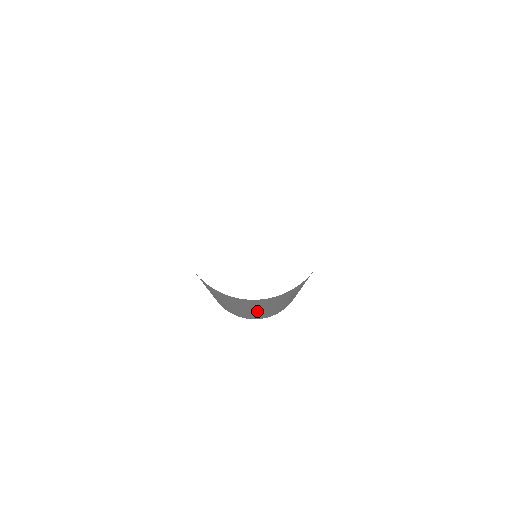
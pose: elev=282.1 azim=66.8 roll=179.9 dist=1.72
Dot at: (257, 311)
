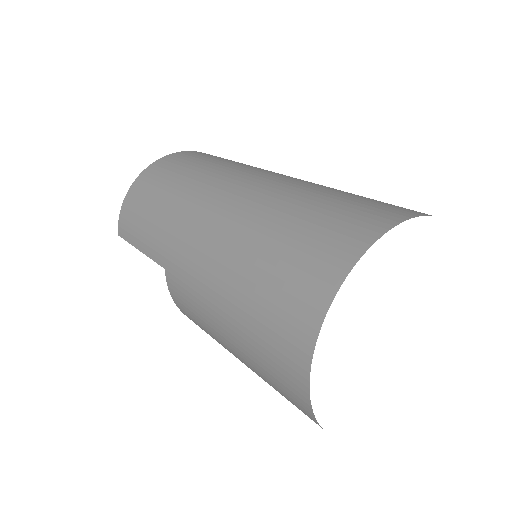
Dot at: occluded
